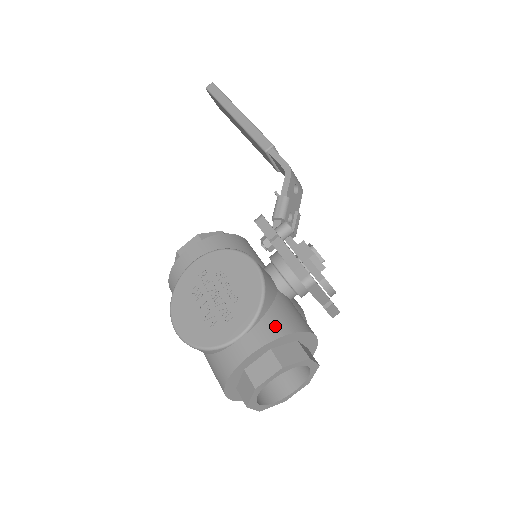
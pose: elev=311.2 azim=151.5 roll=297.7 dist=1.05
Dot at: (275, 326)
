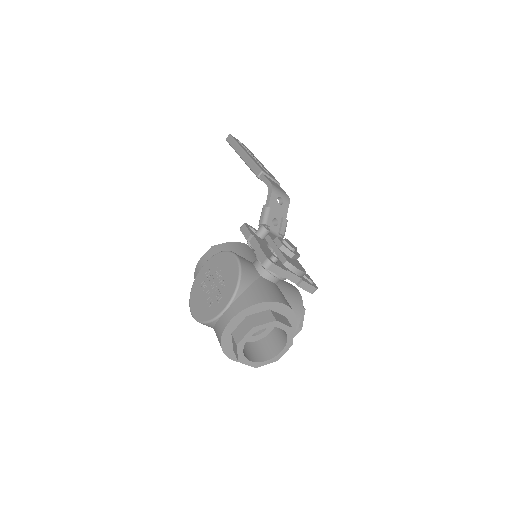
Dot at: (248, 299)
